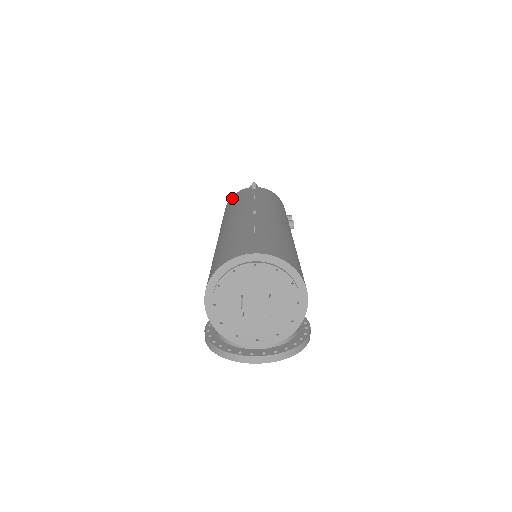
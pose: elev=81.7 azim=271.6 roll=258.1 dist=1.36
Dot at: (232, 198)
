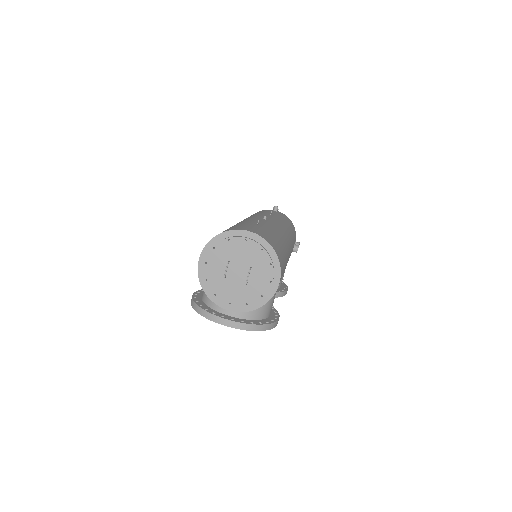
Dot at: occluded
